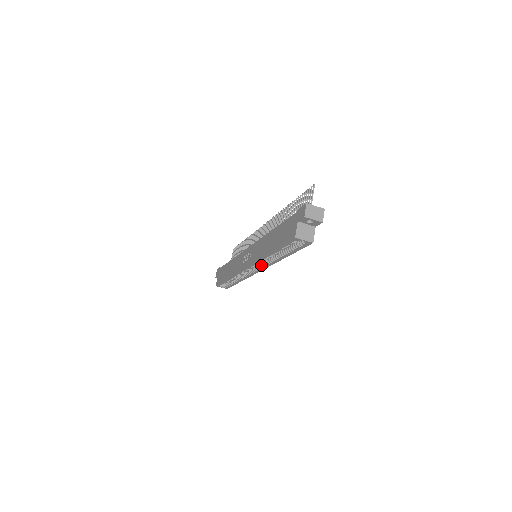
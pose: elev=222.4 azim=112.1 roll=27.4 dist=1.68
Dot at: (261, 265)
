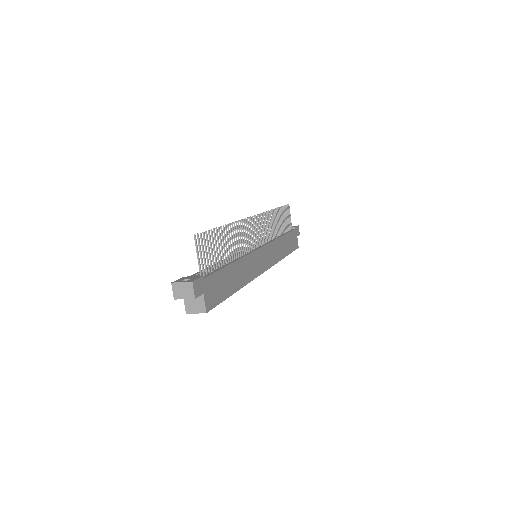
Dot at: occluded
